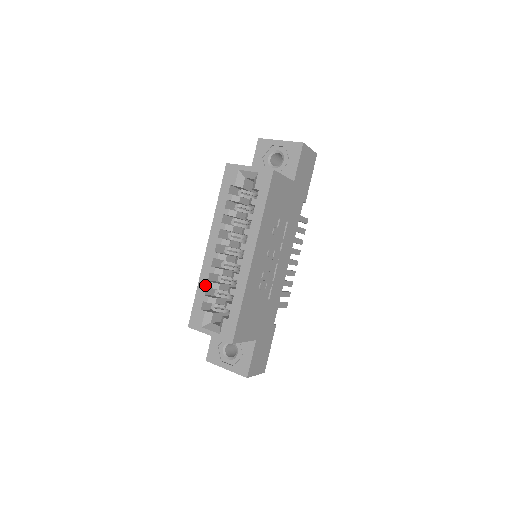
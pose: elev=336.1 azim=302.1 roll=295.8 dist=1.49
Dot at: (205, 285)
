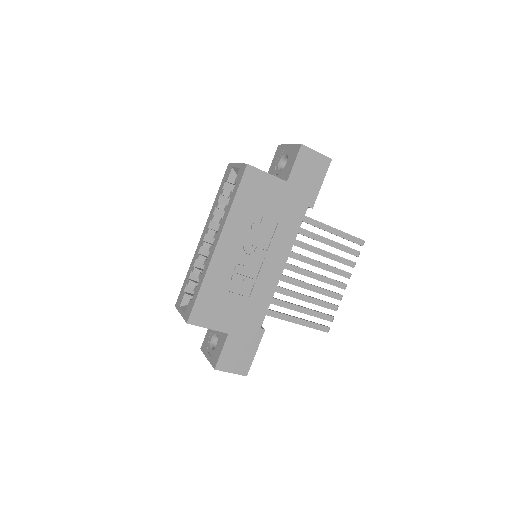
Dot at: (191, 270)
